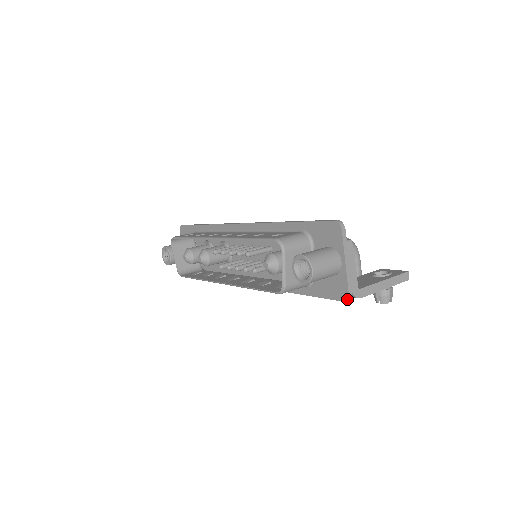
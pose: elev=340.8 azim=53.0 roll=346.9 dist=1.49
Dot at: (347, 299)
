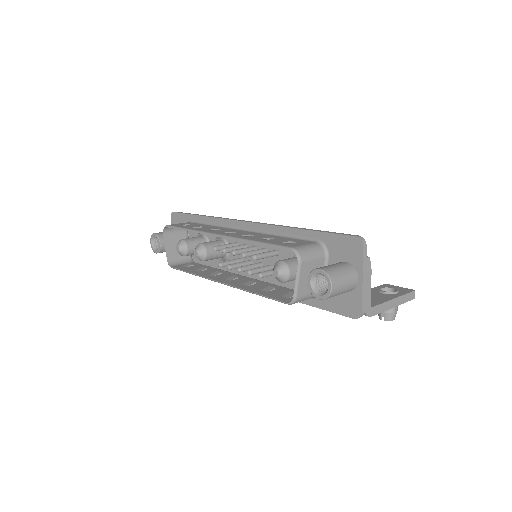
Dot at: (359, 317)
